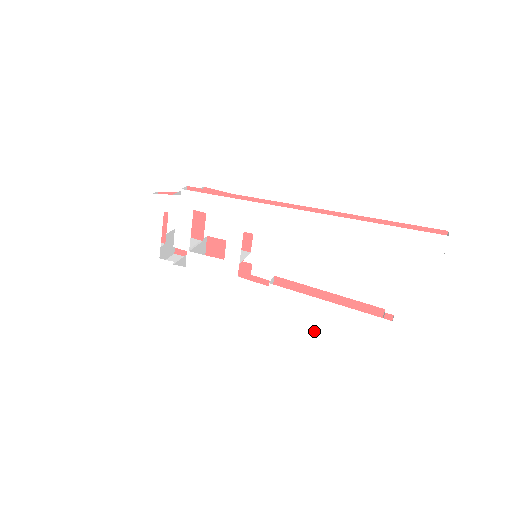
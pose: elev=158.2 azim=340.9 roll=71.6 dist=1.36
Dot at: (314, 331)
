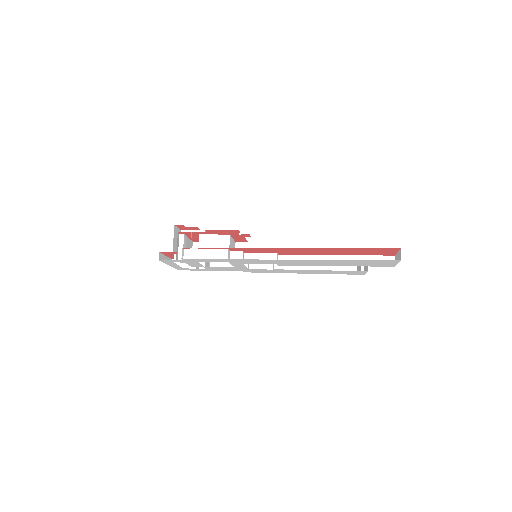
Dot at: occluded
